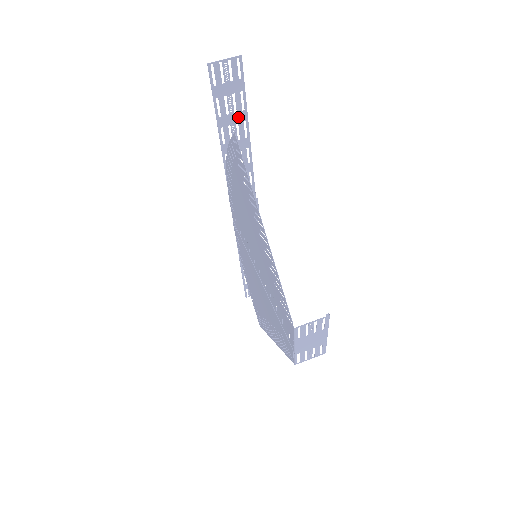
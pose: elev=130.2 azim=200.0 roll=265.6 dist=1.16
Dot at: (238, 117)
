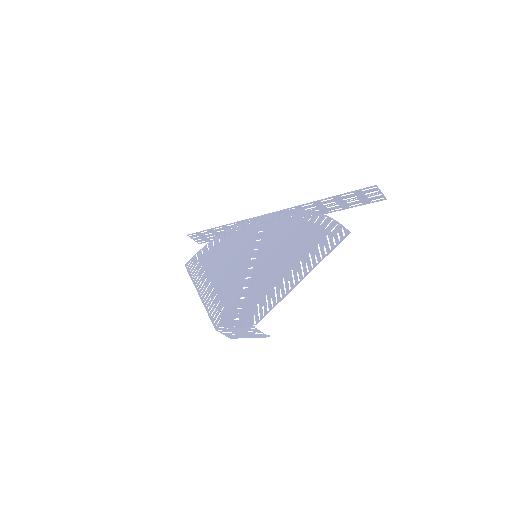
Dot at: (343, 205)
